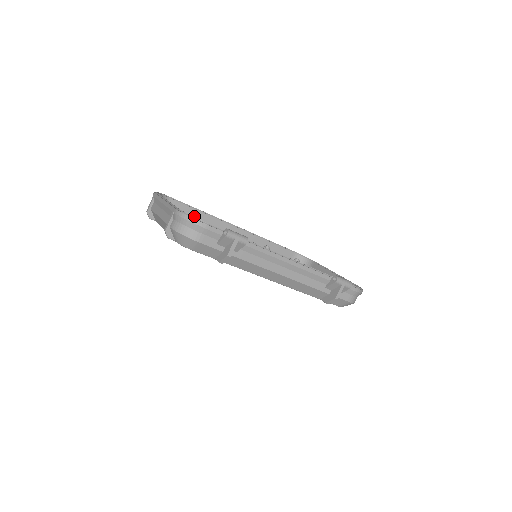
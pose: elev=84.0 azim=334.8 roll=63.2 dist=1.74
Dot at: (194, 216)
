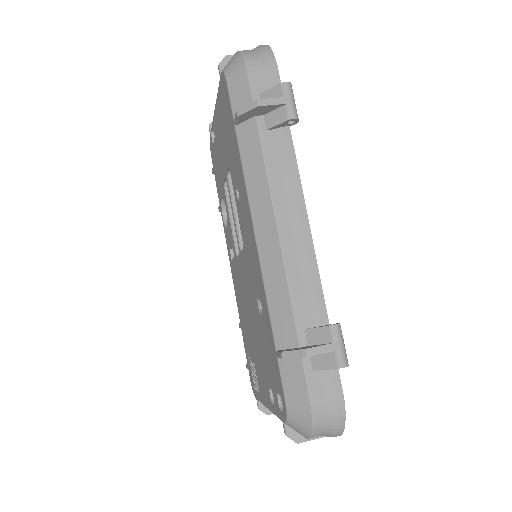
Dot at: occluded
